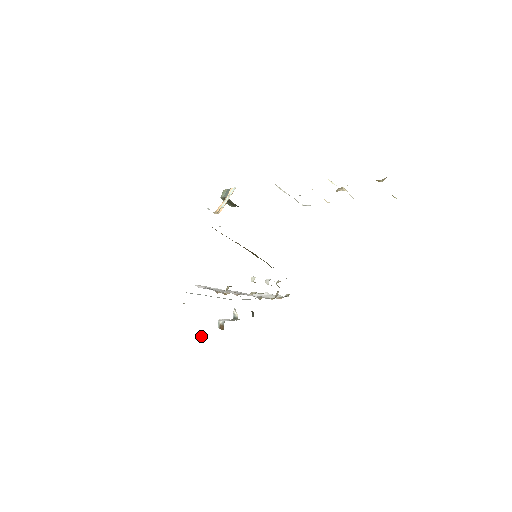
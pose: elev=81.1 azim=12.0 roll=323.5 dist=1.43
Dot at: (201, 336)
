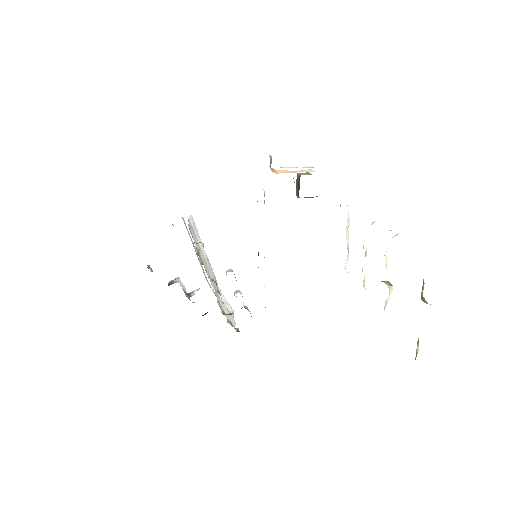
Dot at: occluded
